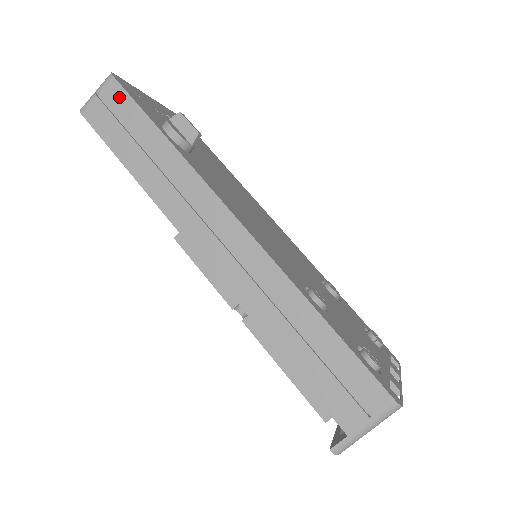
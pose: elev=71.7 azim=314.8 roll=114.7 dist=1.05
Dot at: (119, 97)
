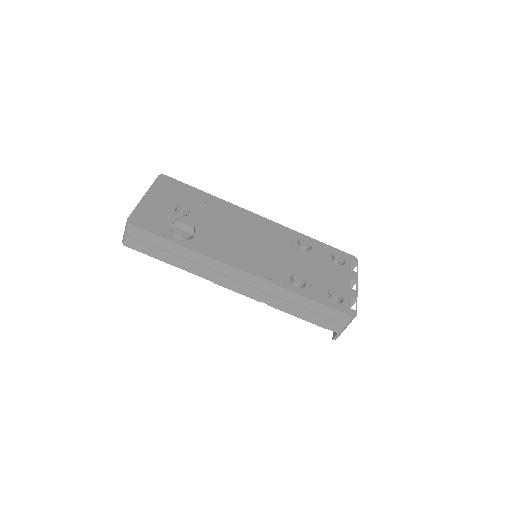
Dot at: (141, 234)
